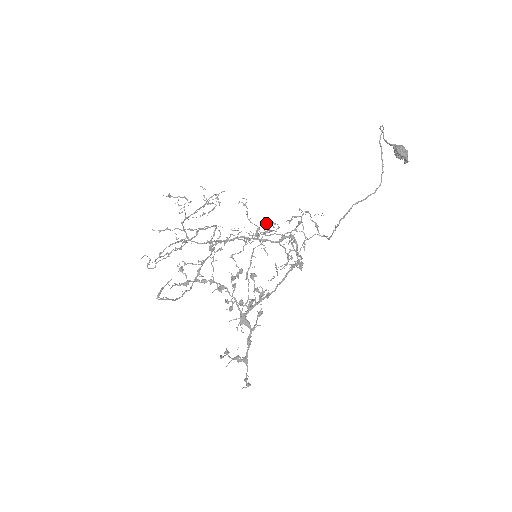
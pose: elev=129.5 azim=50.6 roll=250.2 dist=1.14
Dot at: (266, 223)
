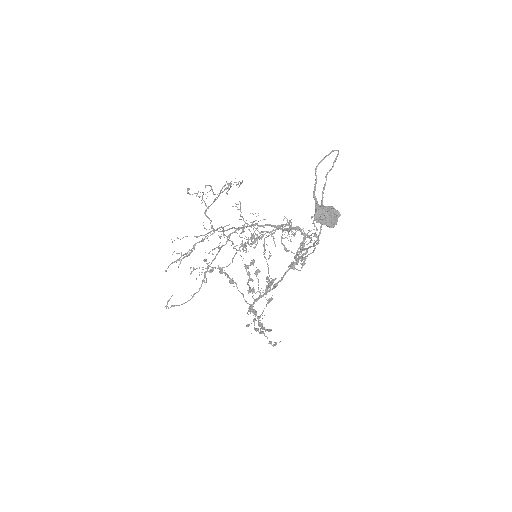
Dot at: occluded
